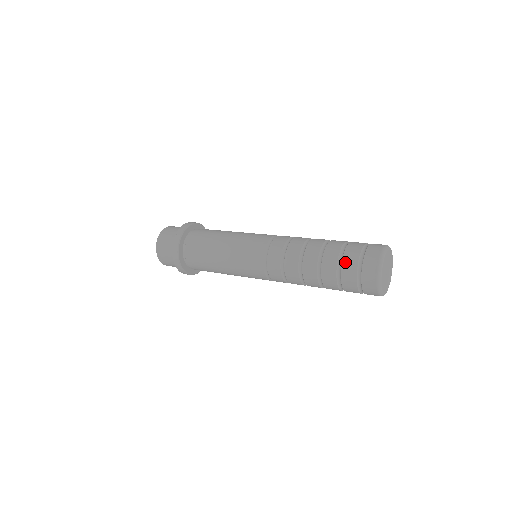
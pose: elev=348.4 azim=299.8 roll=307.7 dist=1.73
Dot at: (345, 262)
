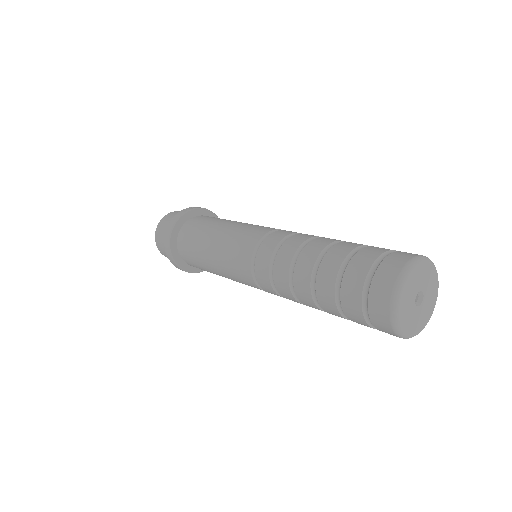
Dot at: (363, 251)
